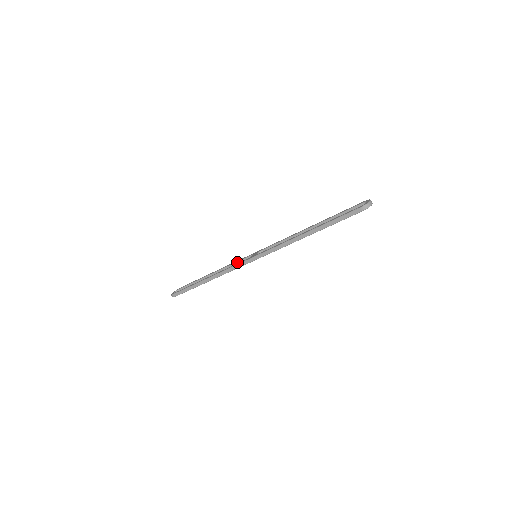
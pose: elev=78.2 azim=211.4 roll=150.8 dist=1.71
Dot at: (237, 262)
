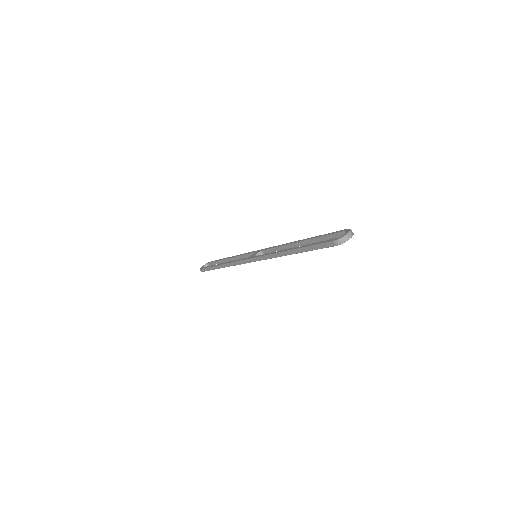
Dot at: (245, 255)
